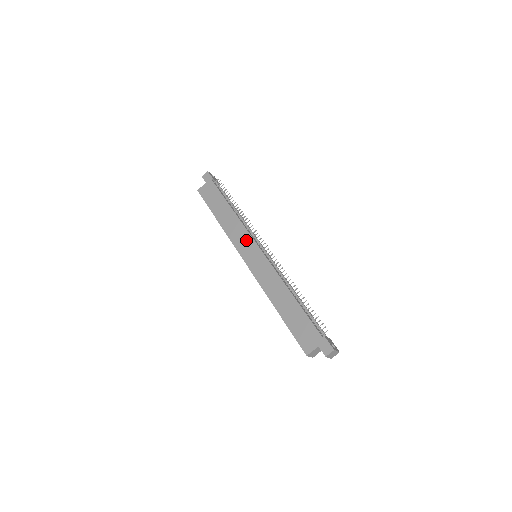
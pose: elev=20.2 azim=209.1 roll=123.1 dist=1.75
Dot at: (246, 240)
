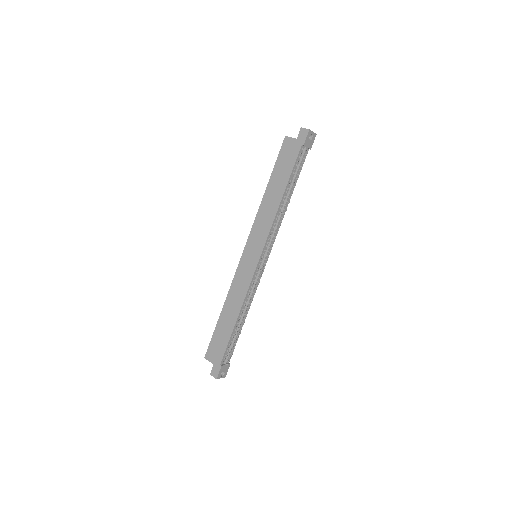
Dot at: (260, 239)
